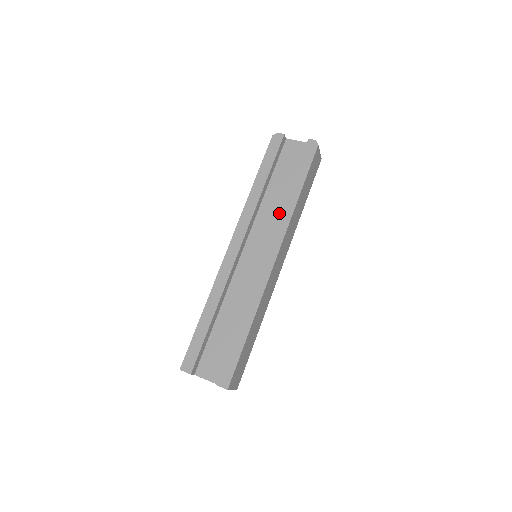
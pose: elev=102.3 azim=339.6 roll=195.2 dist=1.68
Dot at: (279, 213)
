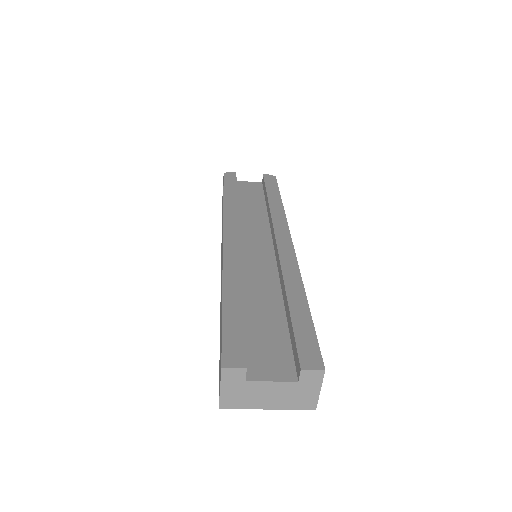
Dot at: (264, 220)
